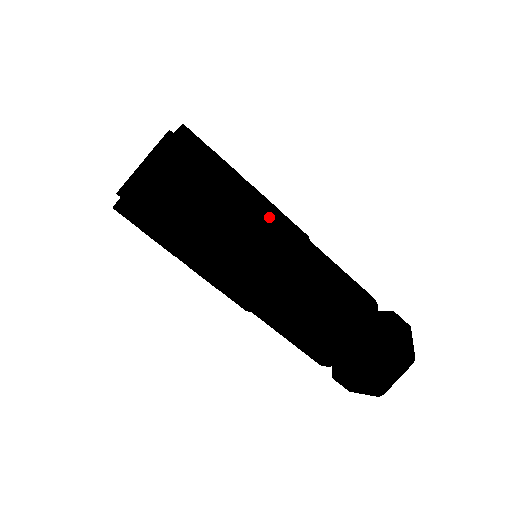
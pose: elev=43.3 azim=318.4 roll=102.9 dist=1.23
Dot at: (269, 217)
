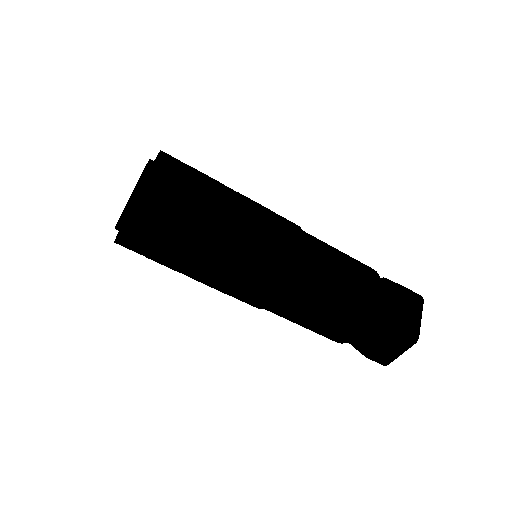
Dot at: (253, 238)
